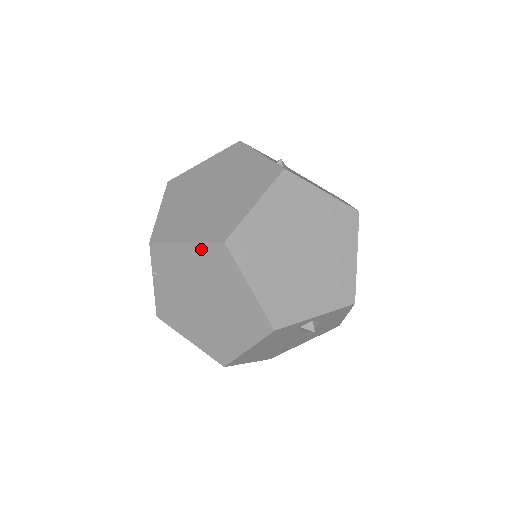
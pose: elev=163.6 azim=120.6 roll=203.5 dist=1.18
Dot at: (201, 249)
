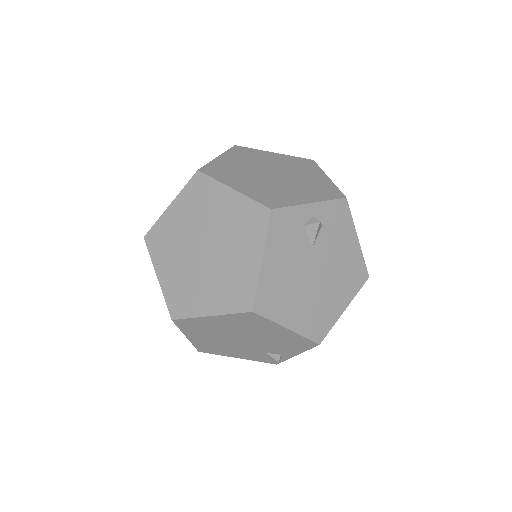
Dot at: (184, 196)
